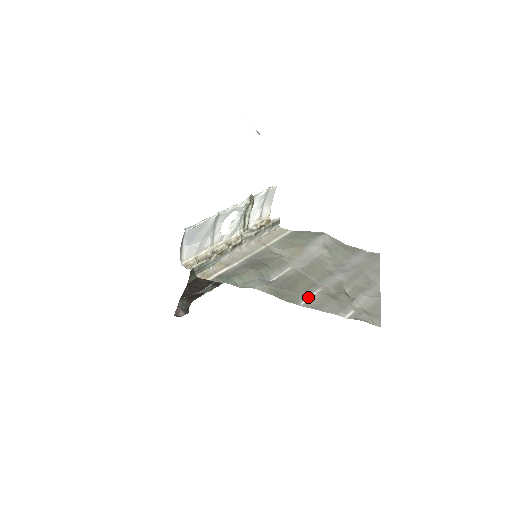
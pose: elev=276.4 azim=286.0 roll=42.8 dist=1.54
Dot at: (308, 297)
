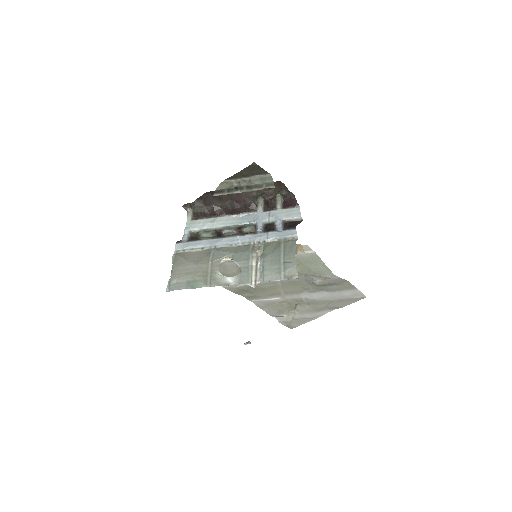
Dot at: (262, 299)
